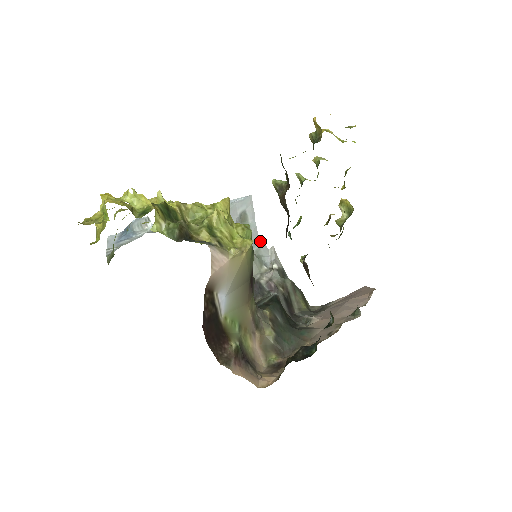
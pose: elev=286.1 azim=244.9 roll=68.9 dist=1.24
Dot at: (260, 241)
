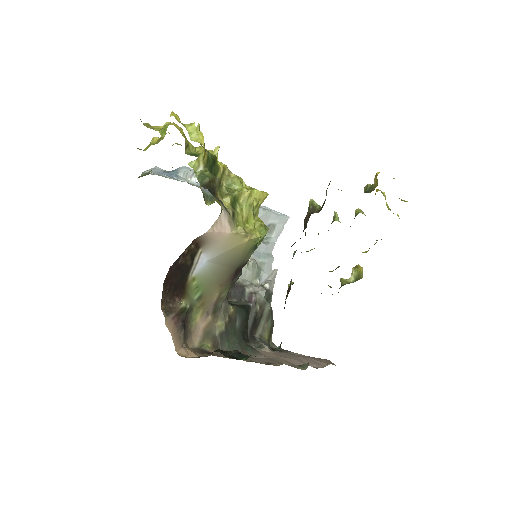
Dot at: (270, 257)
